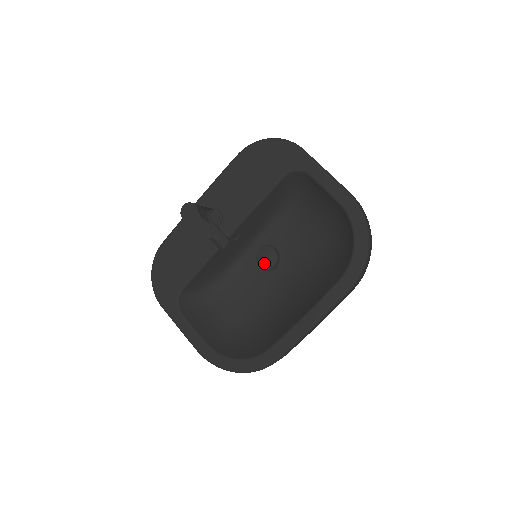
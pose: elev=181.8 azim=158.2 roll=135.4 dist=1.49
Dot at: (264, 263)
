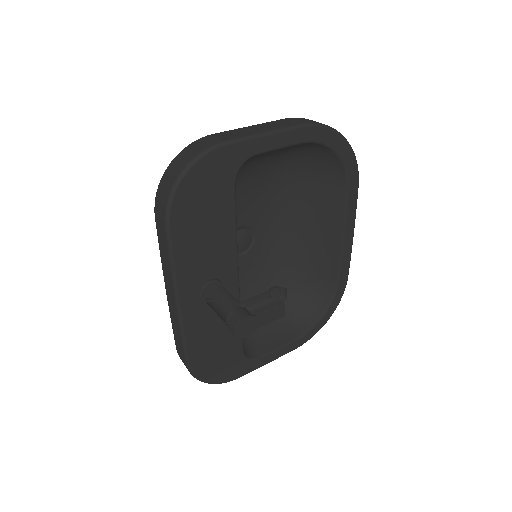
Dot at: (244, 247)
